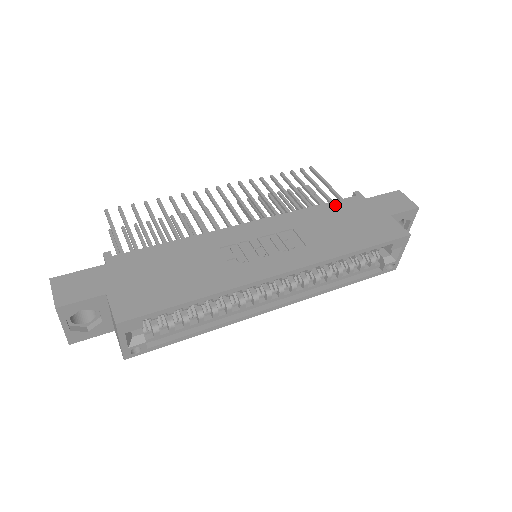
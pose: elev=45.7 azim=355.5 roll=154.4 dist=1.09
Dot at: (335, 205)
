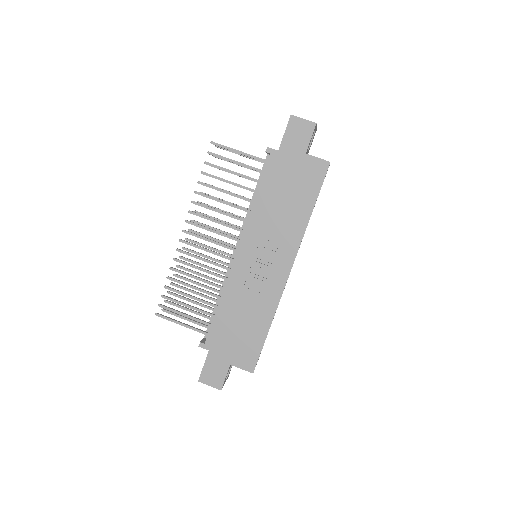
Dot at: (267, 181)
